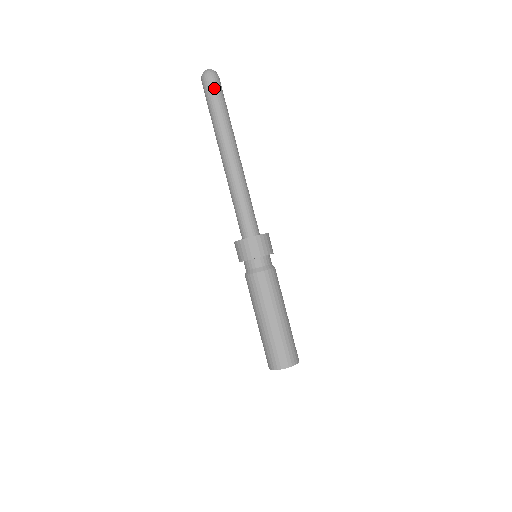
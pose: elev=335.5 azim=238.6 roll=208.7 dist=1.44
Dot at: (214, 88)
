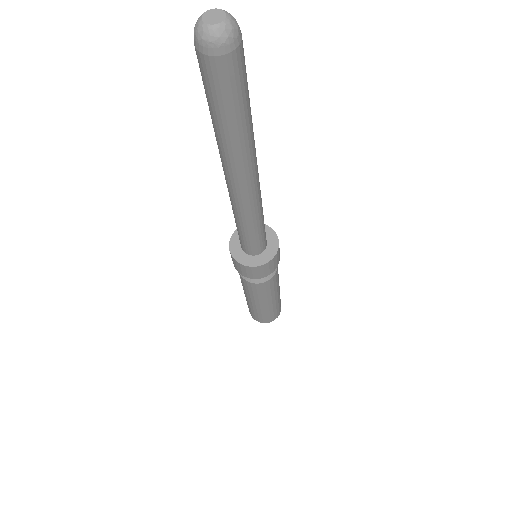
Dot at: (244, 70)
